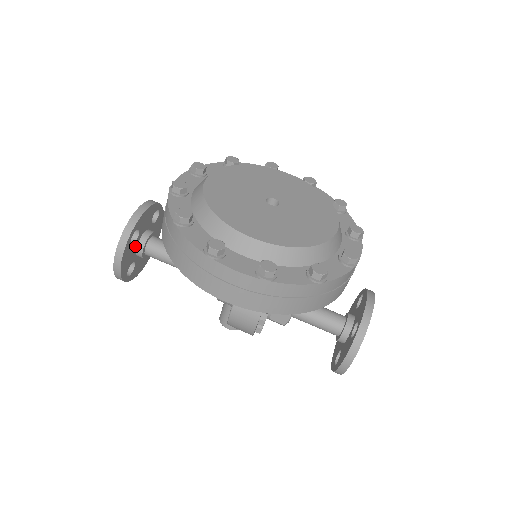
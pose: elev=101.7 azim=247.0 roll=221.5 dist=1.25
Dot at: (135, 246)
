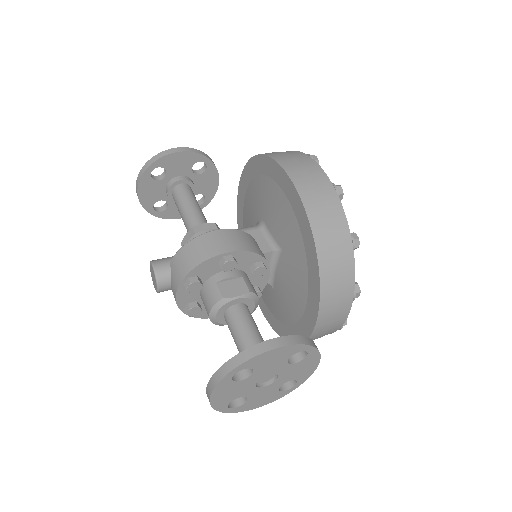
Dot at: (186, 173)
